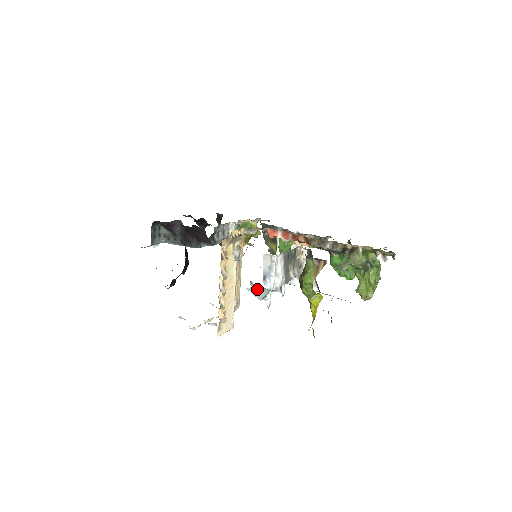
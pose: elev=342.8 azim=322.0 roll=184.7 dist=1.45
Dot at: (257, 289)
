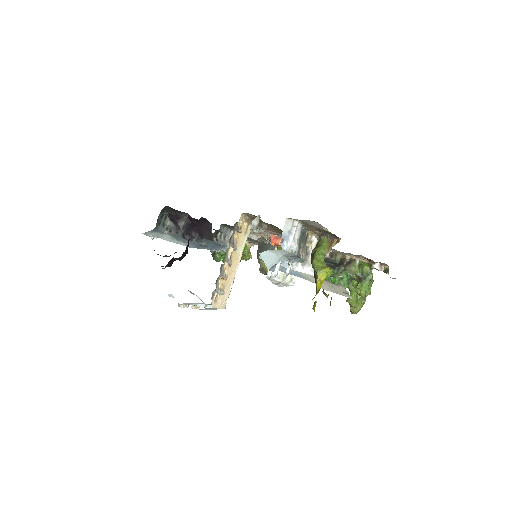
Dot at: (270, 254)
